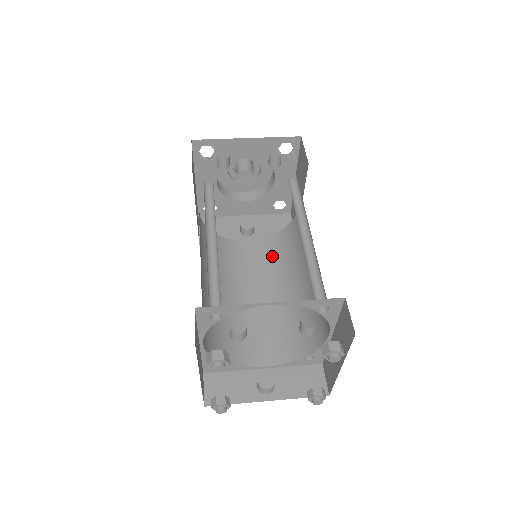
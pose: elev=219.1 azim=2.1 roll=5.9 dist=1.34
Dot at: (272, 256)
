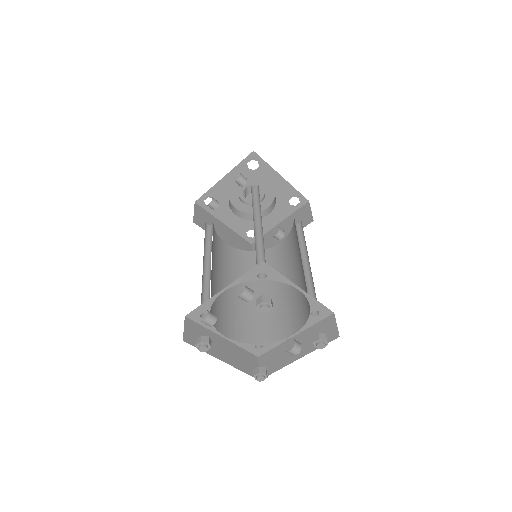
Dot at: (293, 245)
